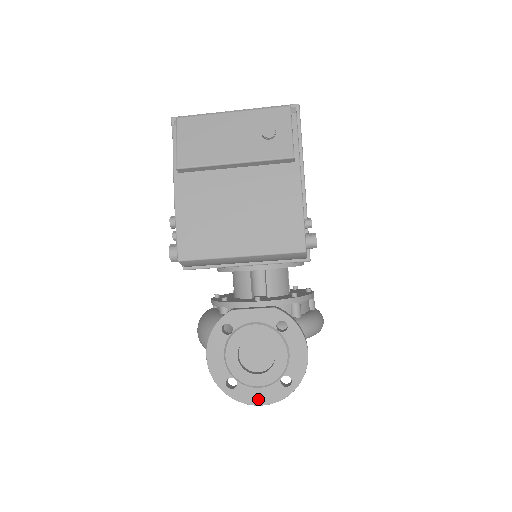
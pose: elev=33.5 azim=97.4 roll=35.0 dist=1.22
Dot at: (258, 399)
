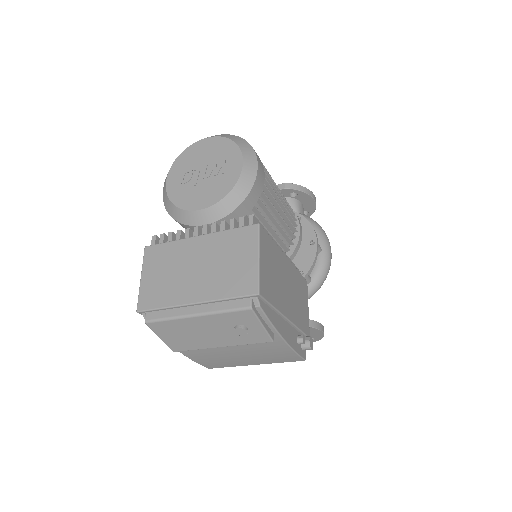
Dot at: occluded
